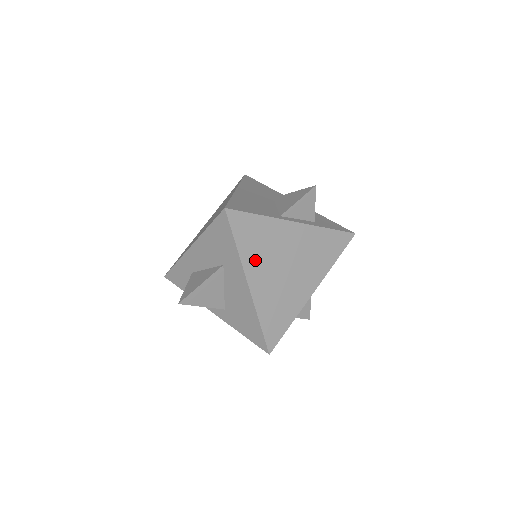
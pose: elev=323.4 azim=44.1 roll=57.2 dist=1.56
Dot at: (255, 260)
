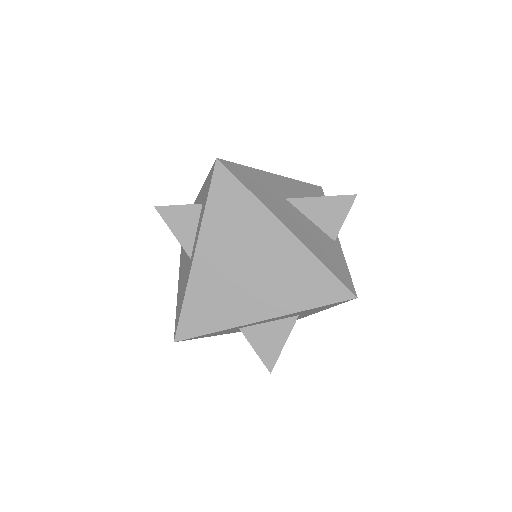
Dot at: occluded
